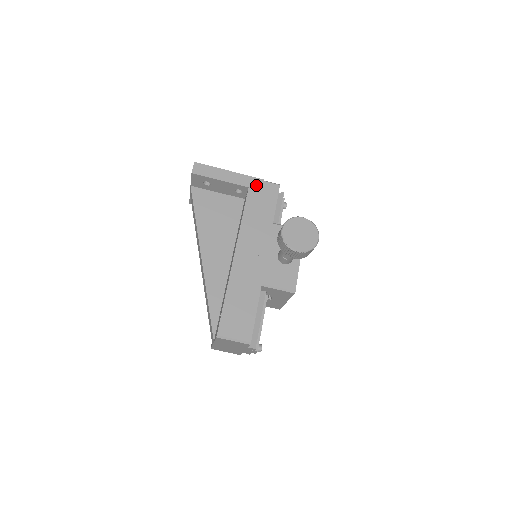
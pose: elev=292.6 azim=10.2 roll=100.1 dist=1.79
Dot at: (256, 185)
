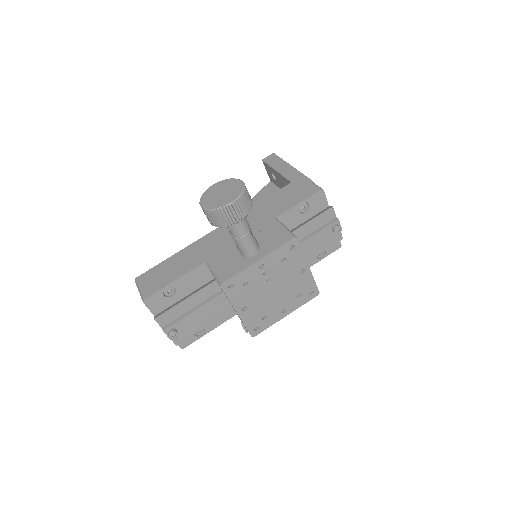
Dot at: (300, 183)
